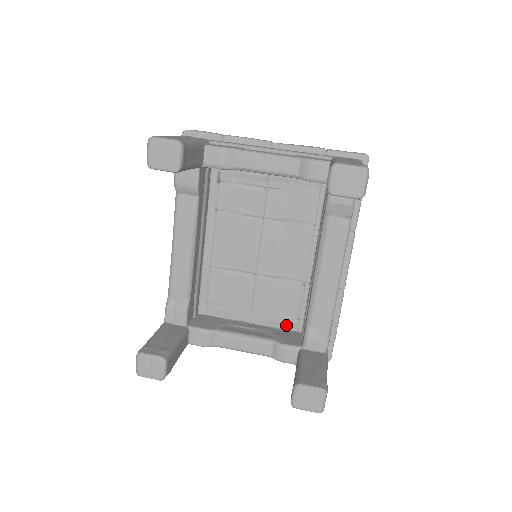
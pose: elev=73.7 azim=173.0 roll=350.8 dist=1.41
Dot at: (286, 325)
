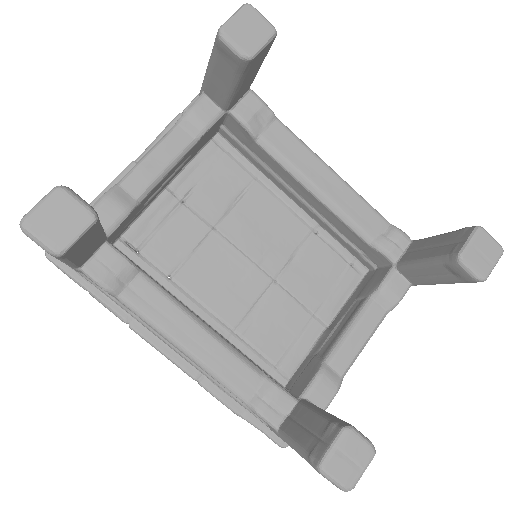
Dot at: (352, 284)
